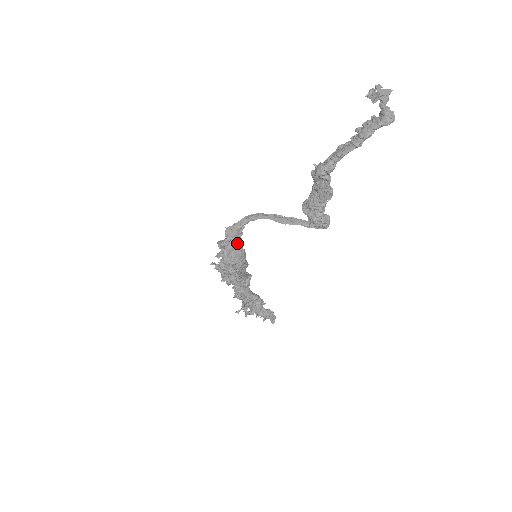
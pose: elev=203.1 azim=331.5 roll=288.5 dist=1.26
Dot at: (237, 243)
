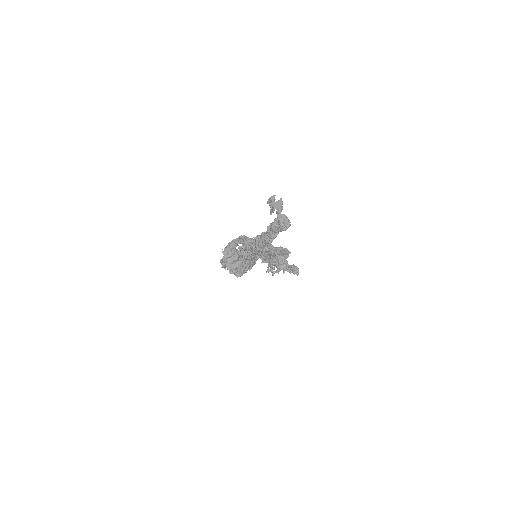
Dot at: (234, 258)
